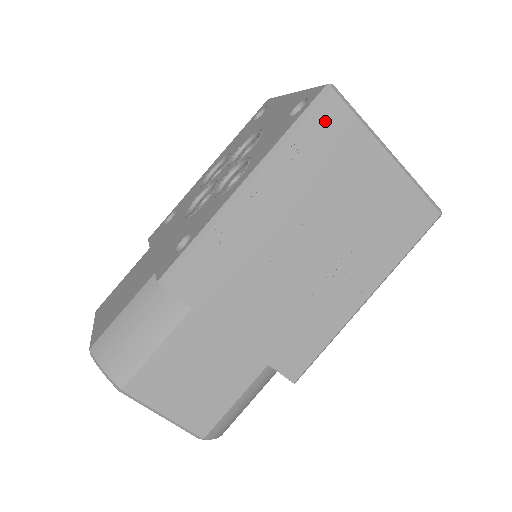
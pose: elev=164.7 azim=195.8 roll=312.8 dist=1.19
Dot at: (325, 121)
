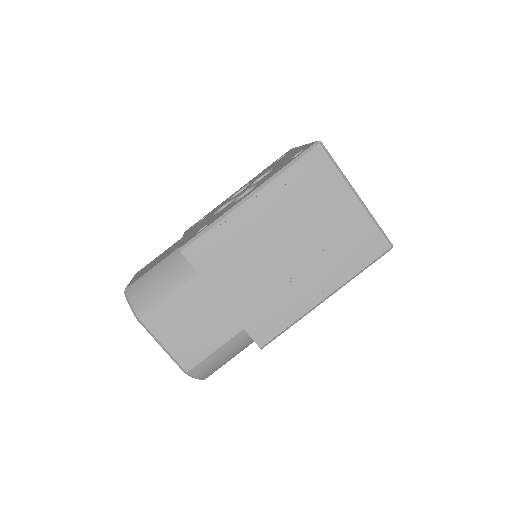
Dot at: (312, 165)
